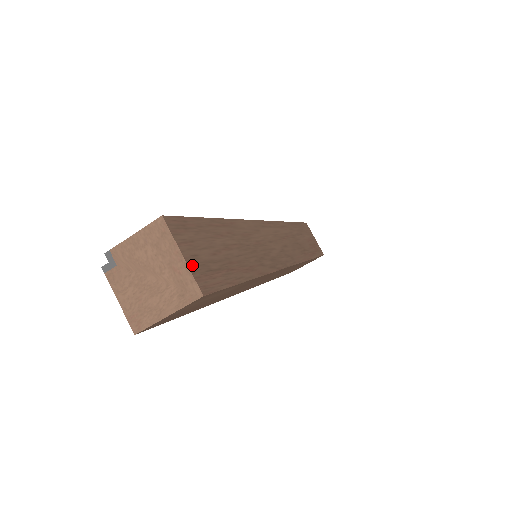
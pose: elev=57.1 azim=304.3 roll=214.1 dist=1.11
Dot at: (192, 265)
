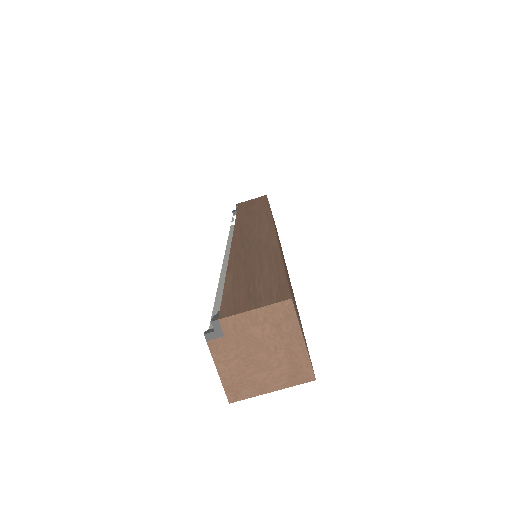
Dot at: (306, 346)
